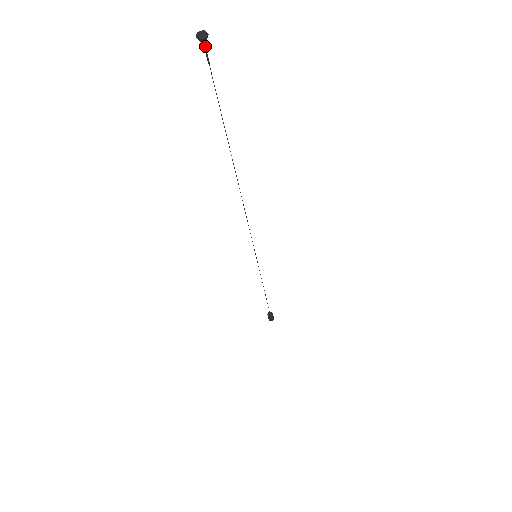
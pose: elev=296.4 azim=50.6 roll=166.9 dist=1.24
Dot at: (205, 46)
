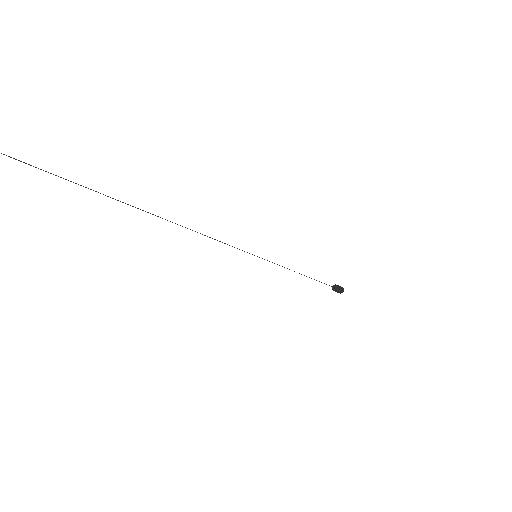
Dot at: out of frame
